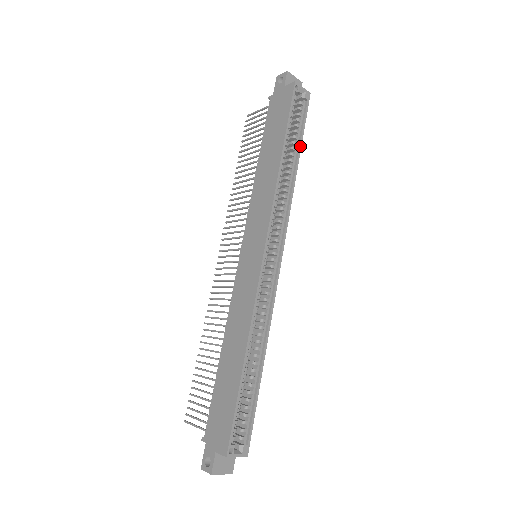
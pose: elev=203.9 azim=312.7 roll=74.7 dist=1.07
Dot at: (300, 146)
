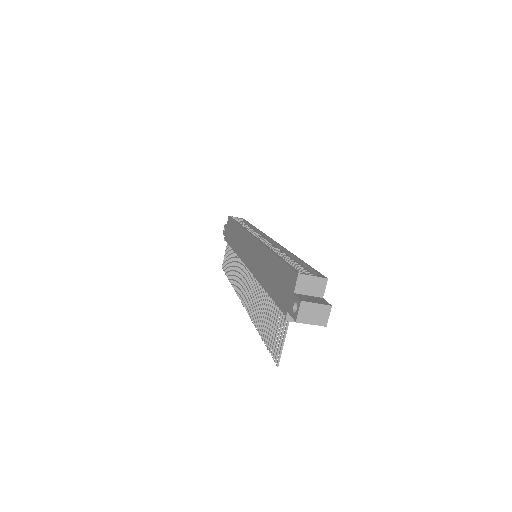
Dot at: (250, 224)
